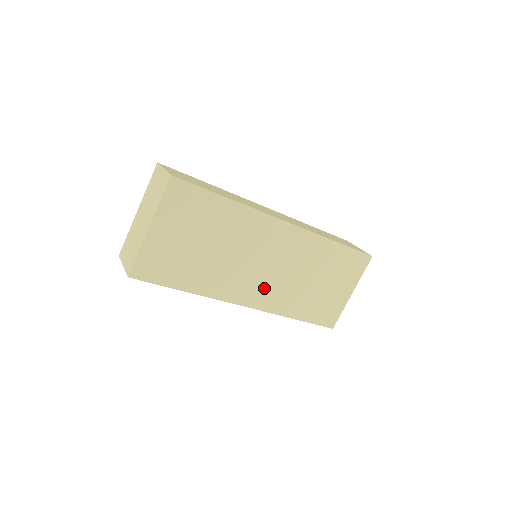
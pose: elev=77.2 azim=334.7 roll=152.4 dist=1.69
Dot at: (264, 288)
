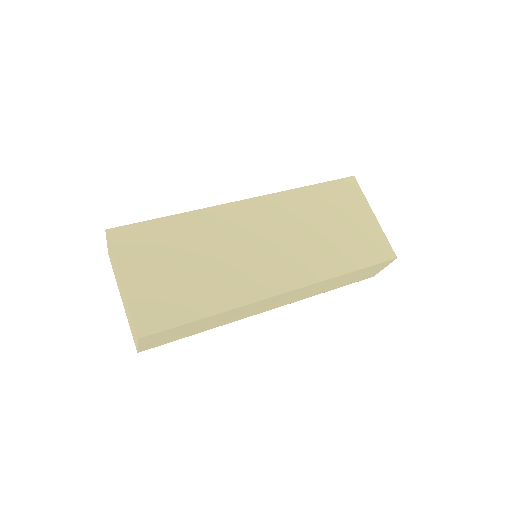
Dot at: (283, 265)
